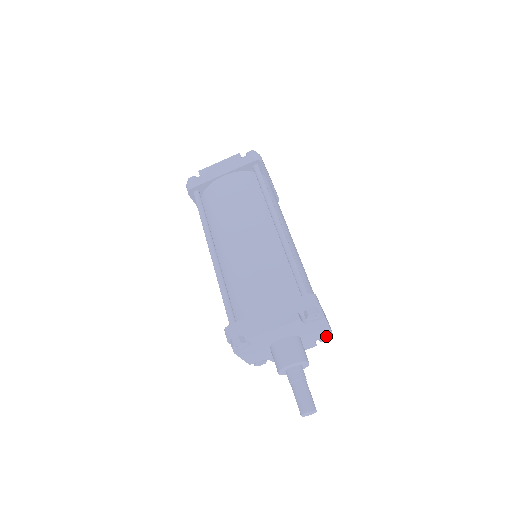
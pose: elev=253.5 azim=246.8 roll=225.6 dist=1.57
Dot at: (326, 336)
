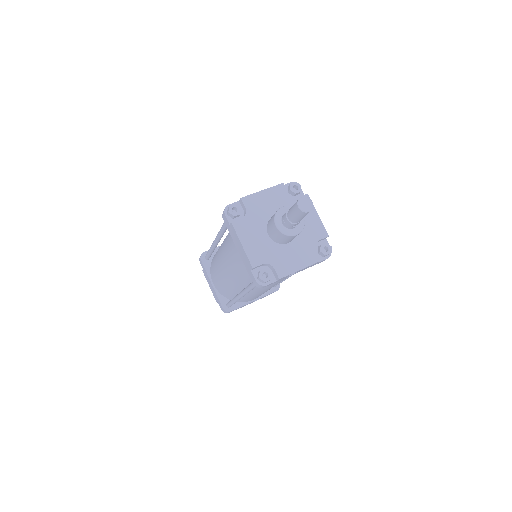
Dot at: (325, 243)
